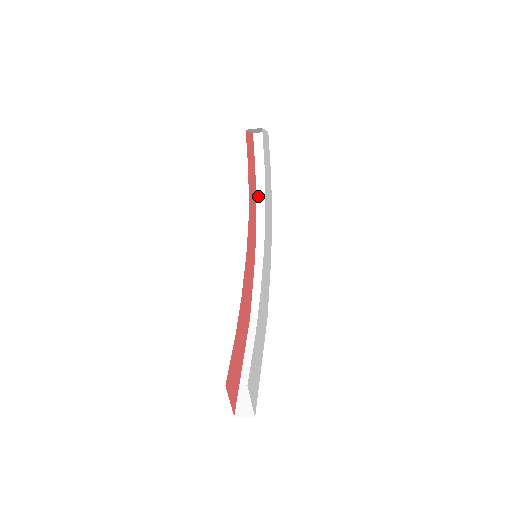
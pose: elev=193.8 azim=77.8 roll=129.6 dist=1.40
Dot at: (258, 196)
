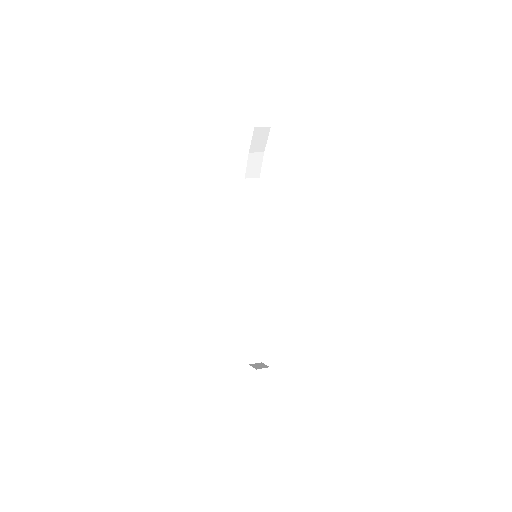
Dot at: (246, 179)
